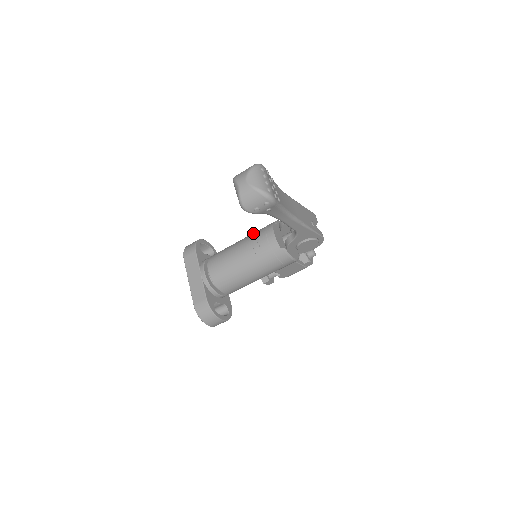
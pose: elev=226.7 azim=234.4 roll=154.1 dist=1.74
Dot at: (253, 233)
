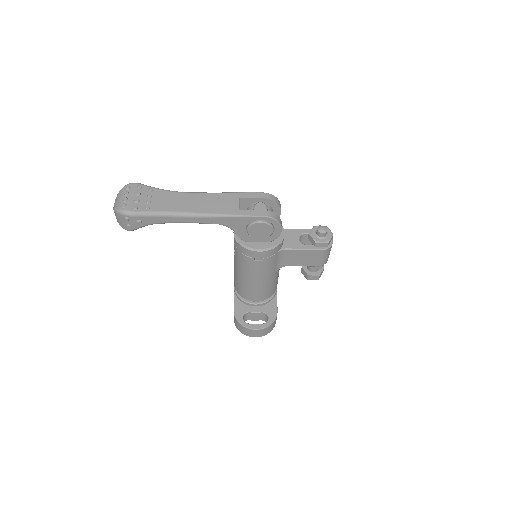
Dot at: occluded
